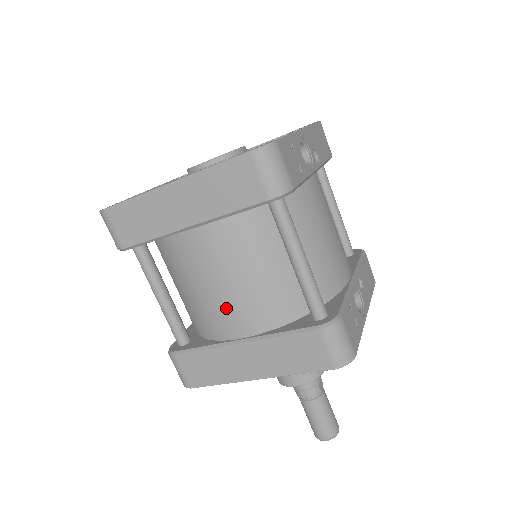
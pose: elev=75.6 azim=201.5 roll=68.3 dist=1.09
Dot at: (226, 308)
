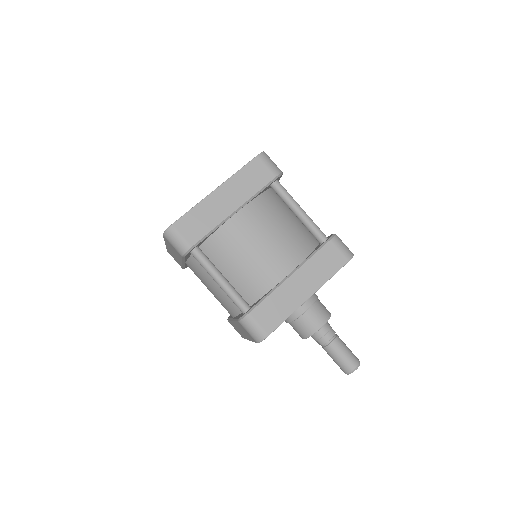
Dot at: (272, 257)
